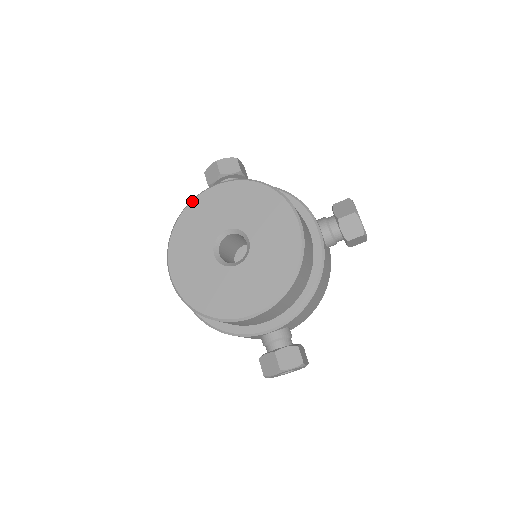
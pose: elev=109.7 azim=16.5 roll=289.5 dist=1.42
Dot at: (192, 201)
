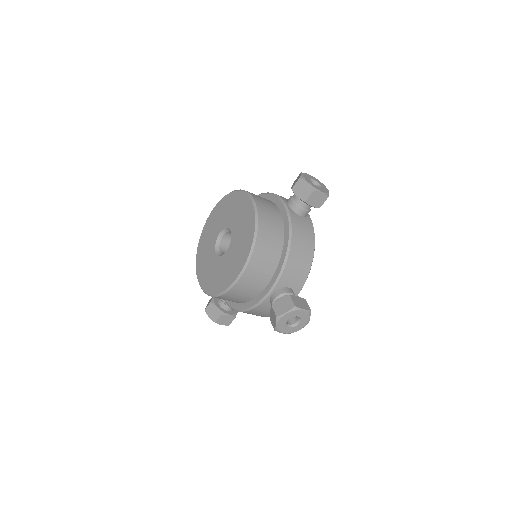
Dot at: (243, 192)
